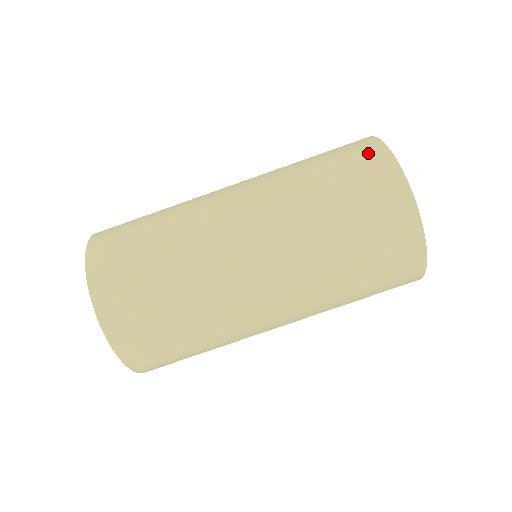
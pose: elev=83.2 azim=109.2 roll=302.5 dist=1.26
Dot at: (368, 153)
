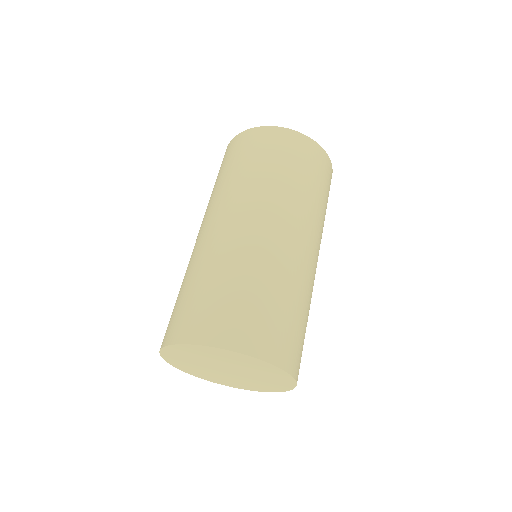
Dot at: (256, 137)
